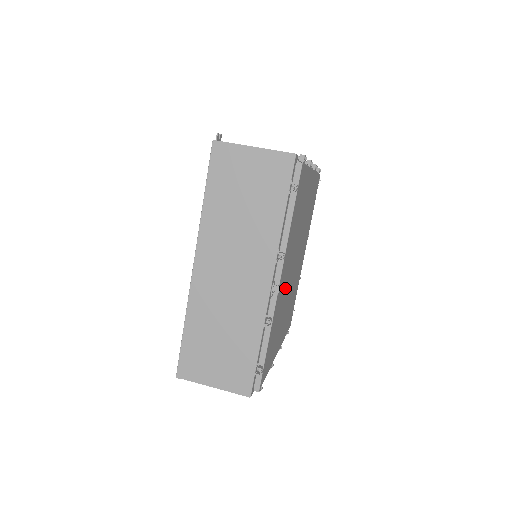
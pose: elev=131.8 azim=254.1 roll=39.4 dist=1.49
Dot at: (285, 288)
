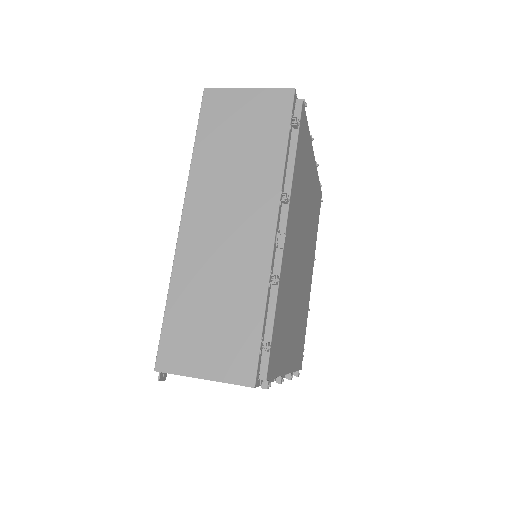
Dot at: (292, 268)
